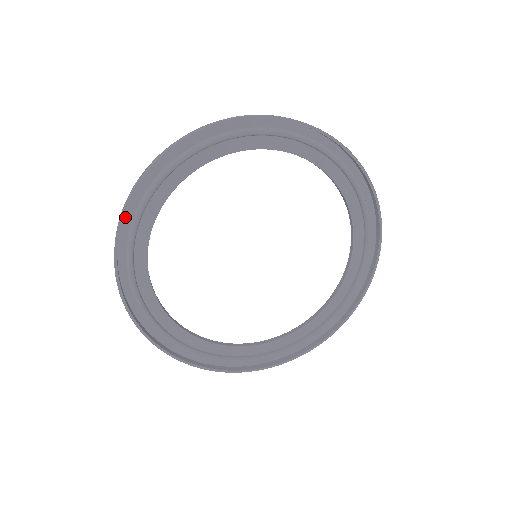
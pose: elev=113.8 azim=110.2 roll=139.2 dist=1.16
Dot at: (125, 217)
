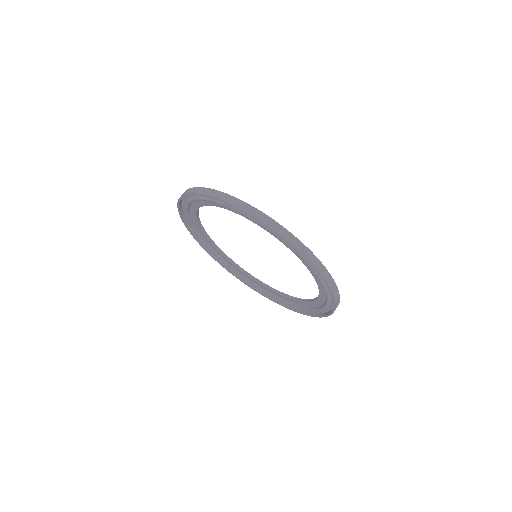
Dot at: occluded
